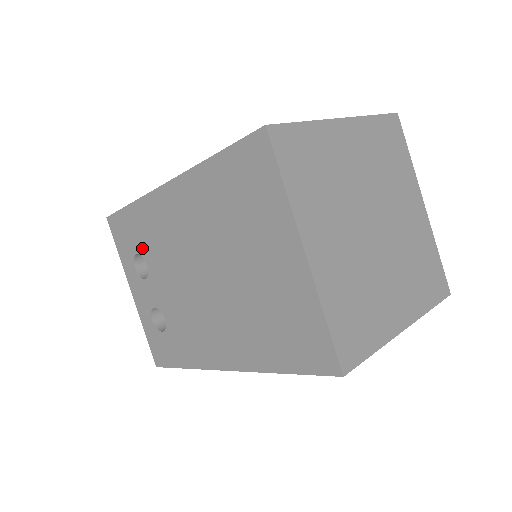
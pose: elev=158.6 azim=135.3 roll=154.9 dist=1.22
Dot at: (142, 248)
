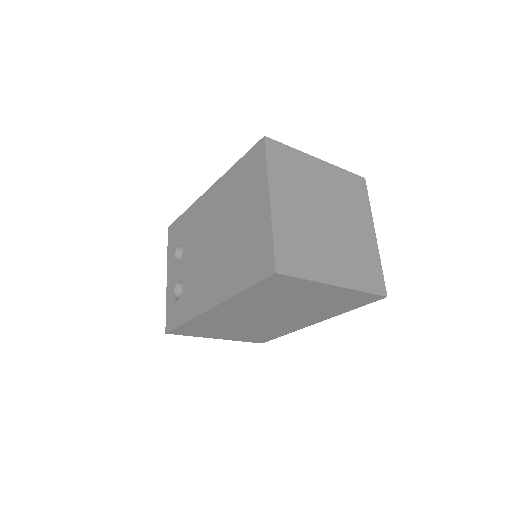
Dot at: (183, 239)
